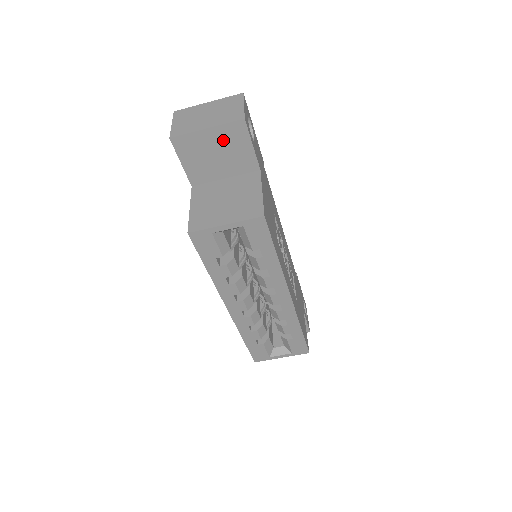
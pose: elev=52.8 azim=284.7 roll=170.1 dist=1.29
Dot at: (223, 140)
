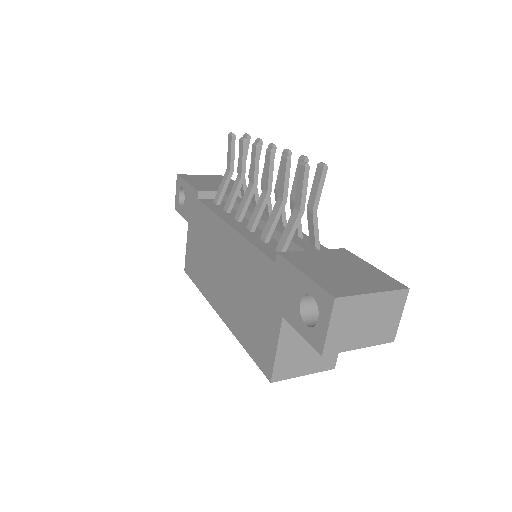
Dot at: occluded
